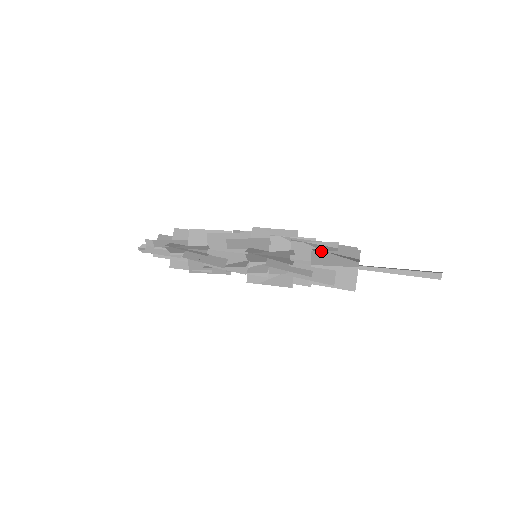
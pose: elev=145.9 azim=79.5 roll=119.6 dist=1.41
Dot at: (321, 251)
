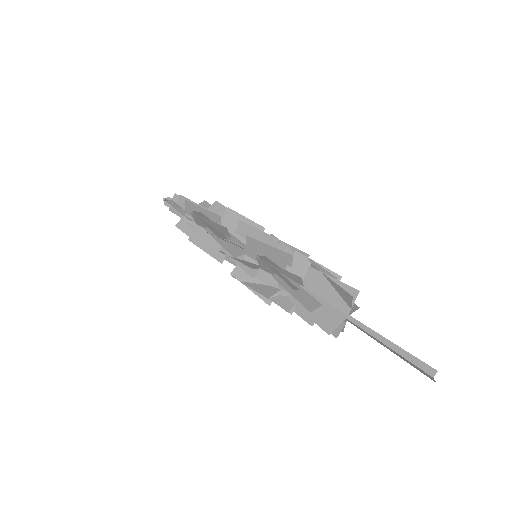
Dot at: (319, 270)
